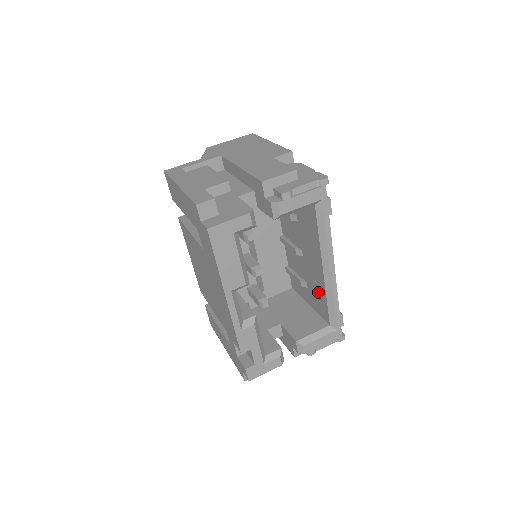
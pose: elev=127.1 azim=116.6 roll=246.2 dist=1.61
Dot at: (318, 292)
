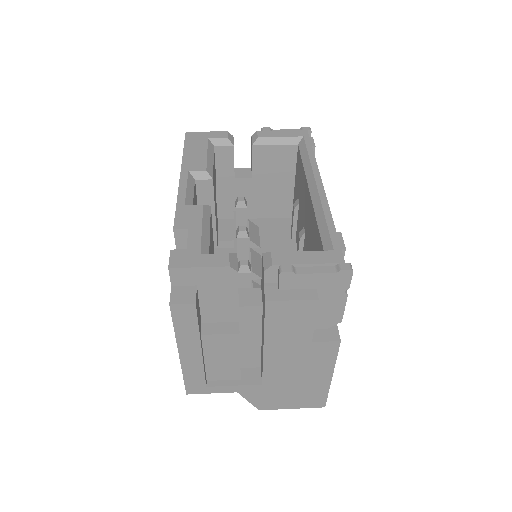
Dot at: (313, 236)
